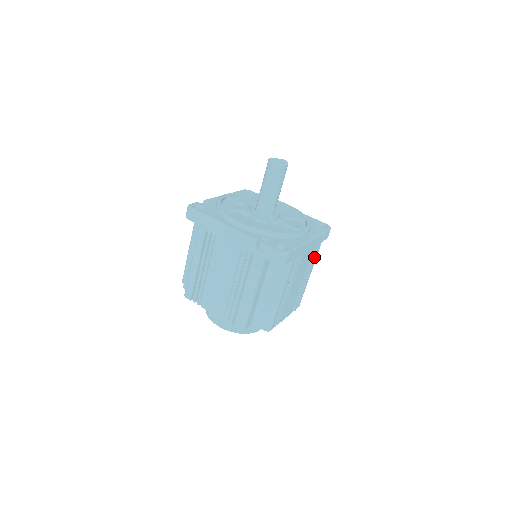
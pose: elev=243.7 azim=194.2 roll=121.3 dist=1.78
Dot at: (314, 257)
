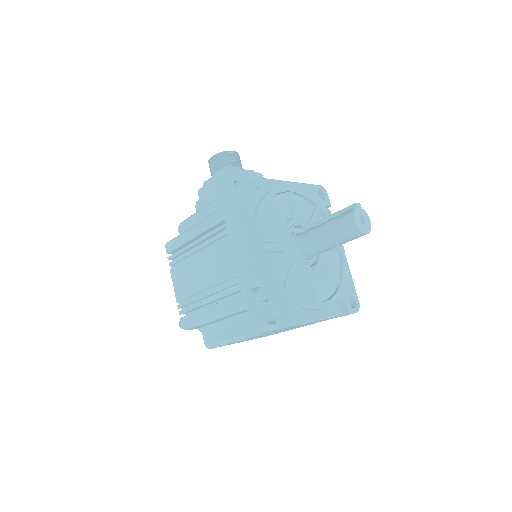
Dot at: occluded
